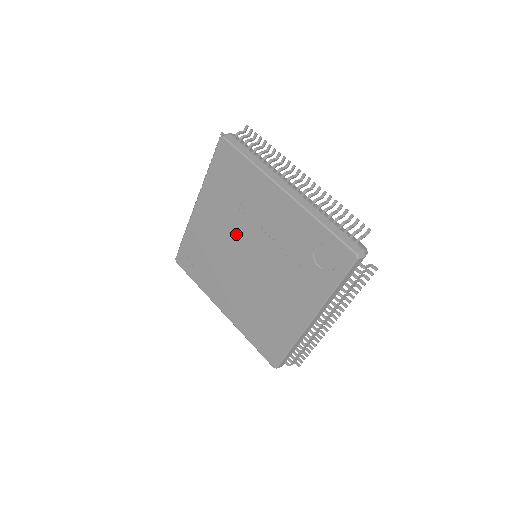
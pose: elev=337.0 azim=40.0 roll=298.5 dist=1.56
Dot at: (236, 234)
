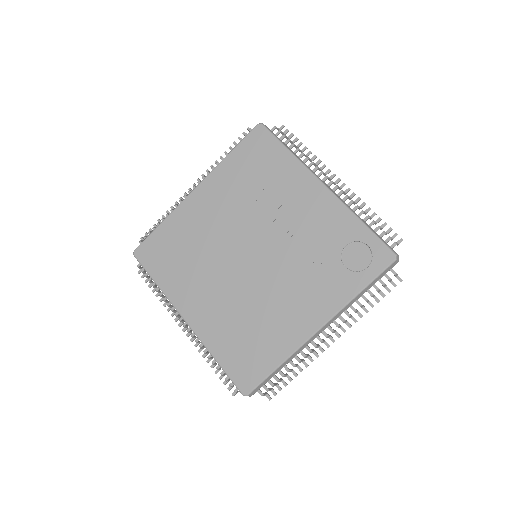
Dot at: (243, 225)
